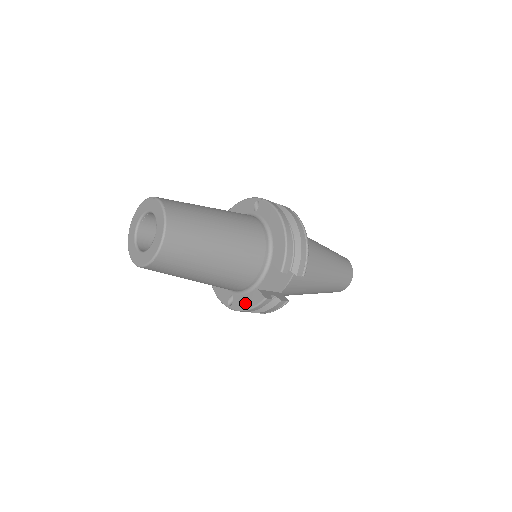
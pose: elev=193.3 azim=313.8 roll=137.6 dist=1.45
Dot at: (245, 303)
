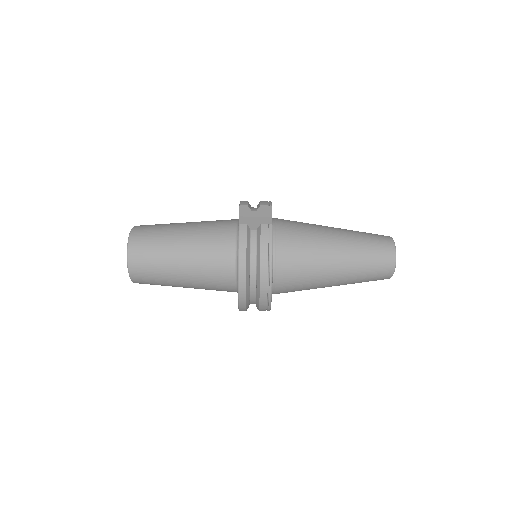
Dot at: occluded
